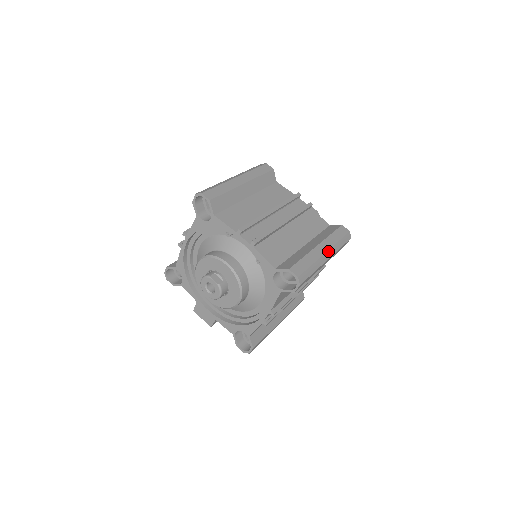
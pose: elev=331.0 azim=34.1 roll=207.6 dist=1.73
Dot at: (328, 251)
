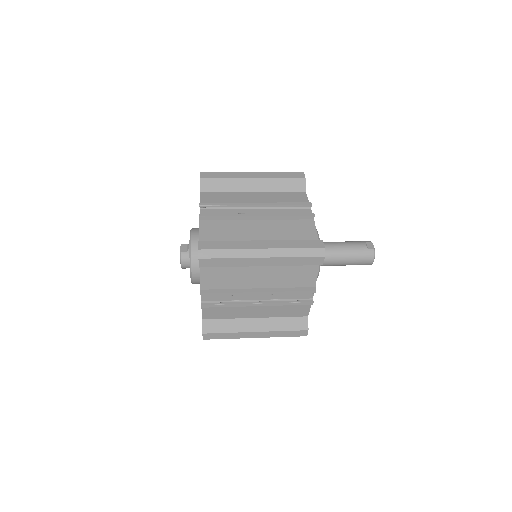
Dot at: (267, 249)
